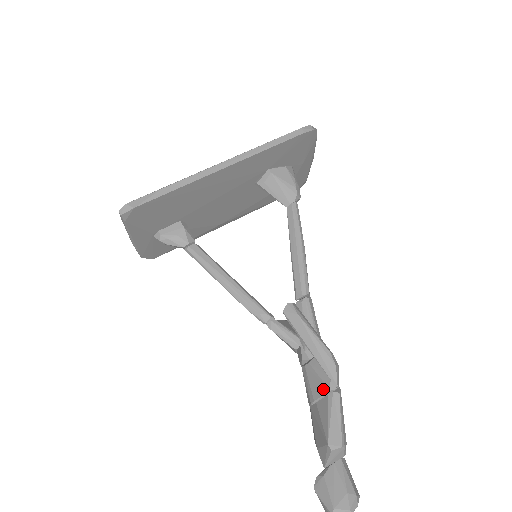
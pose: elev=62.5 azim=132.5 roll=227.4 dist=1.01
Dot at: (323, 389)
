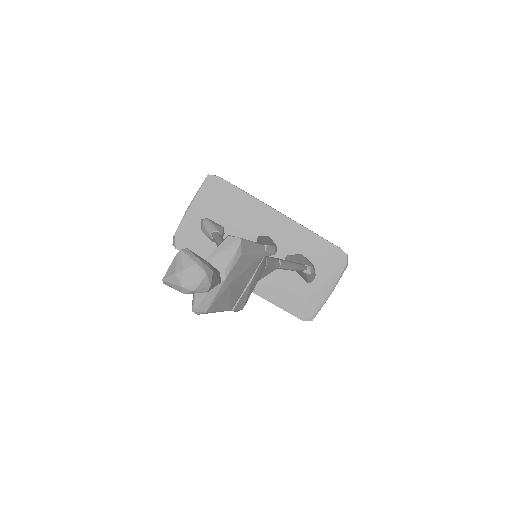
Dot at: occluded
